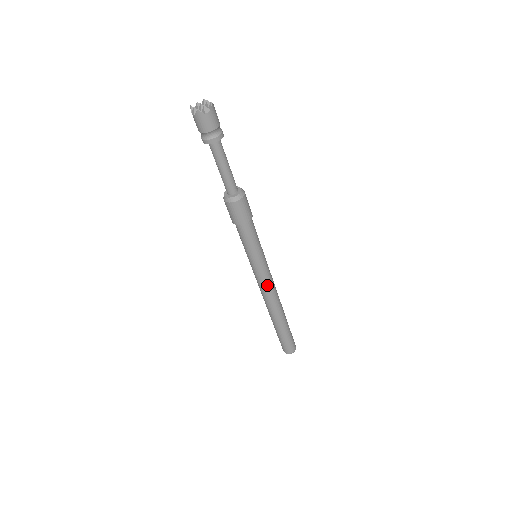
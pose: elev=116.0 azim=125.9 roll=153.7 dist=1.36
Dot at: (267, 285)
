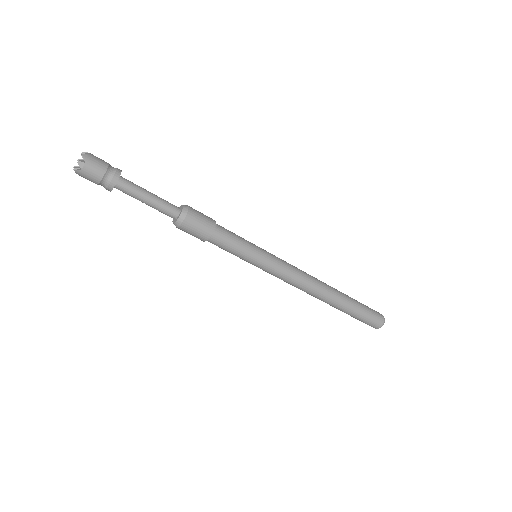
Dot at: (289, 278)
